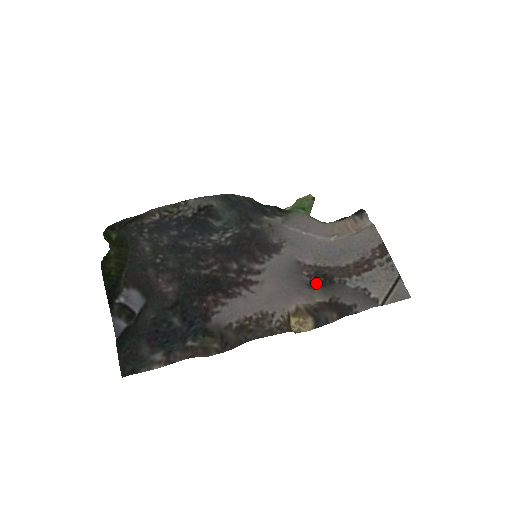
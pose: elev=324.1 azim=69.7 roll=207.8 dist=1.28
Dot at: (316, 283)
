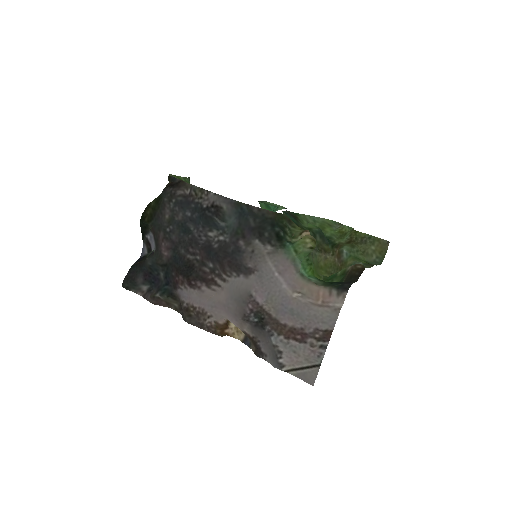
Dot at: (251, 319)
